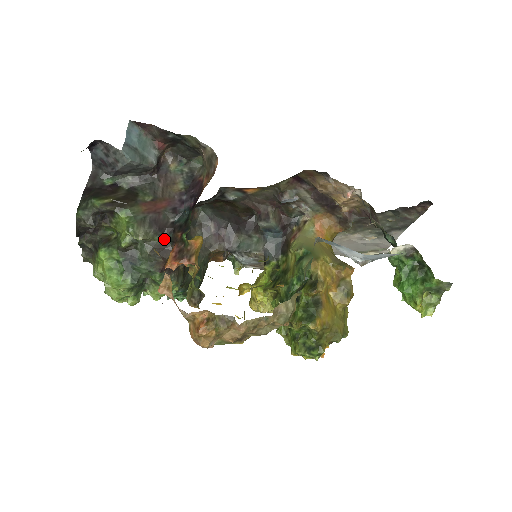
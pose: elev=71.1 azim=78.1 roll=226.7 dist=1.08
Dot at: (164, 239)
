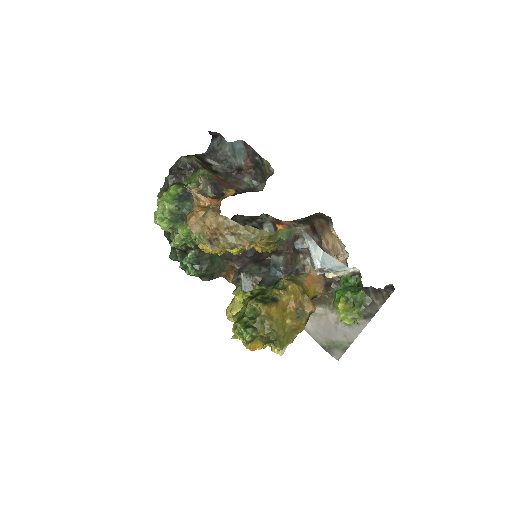
Dot at: occluded
